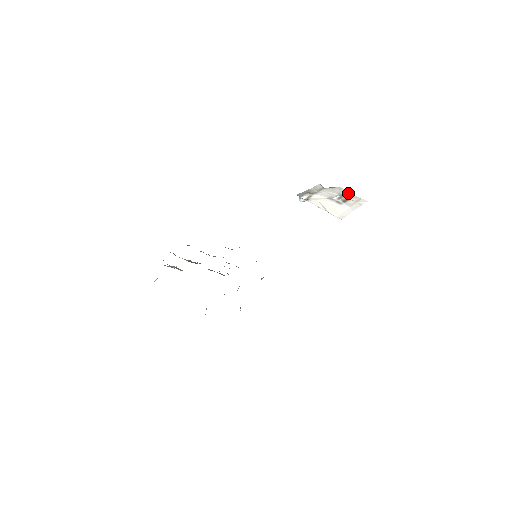
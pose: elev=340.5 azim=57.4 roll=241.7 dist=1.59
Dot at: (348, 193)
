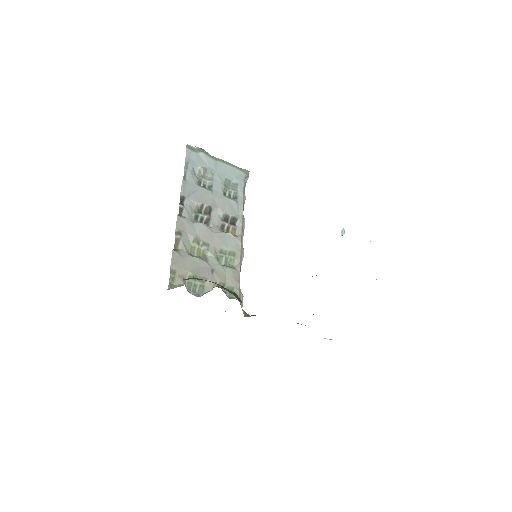
Dot at: occluded
